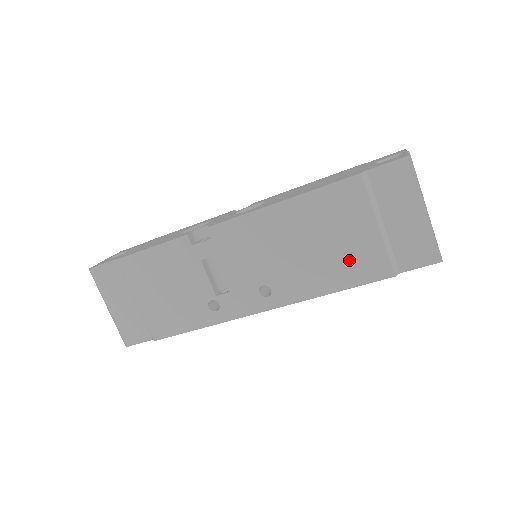
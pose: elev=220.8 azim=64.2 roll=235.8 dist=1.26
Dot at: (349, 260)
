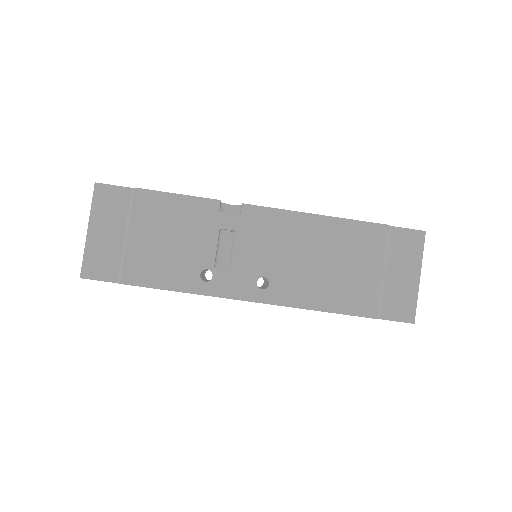
Dot at: (348, 289)
